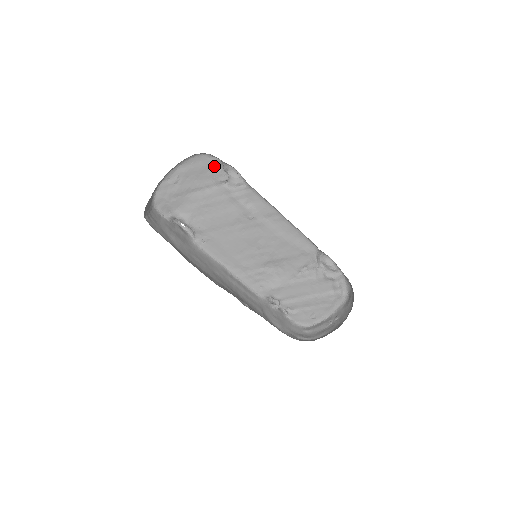
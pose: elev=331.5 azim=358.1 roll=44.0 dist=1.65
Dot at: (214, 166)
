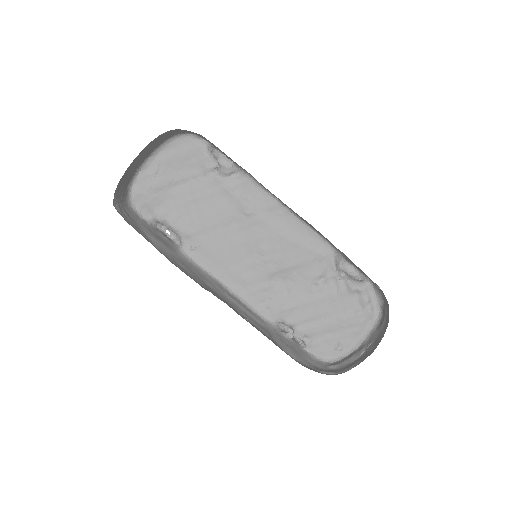
Dot at: (200, 150)
